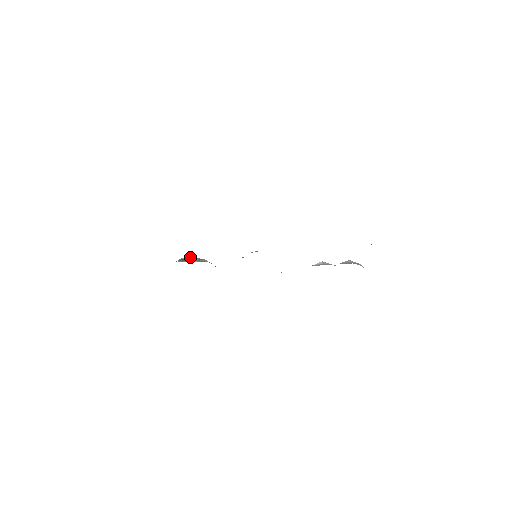
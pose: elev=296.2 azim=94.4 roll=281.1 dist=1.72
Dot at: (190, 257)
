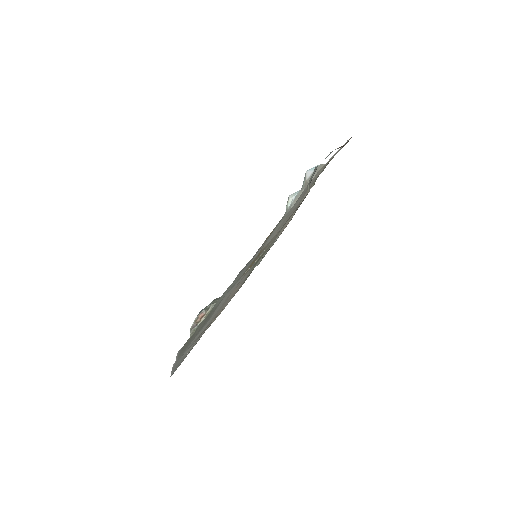
Dot at: (196, 318)
